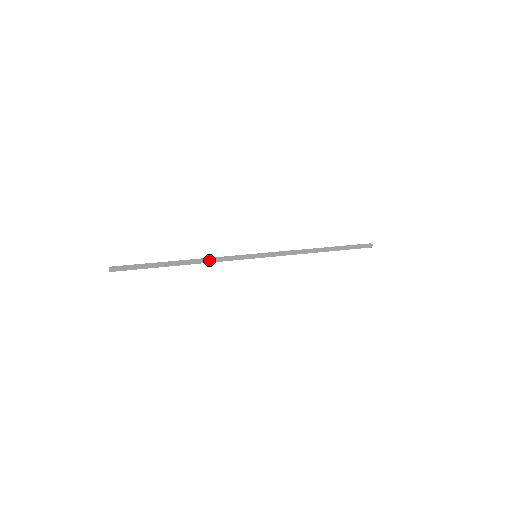
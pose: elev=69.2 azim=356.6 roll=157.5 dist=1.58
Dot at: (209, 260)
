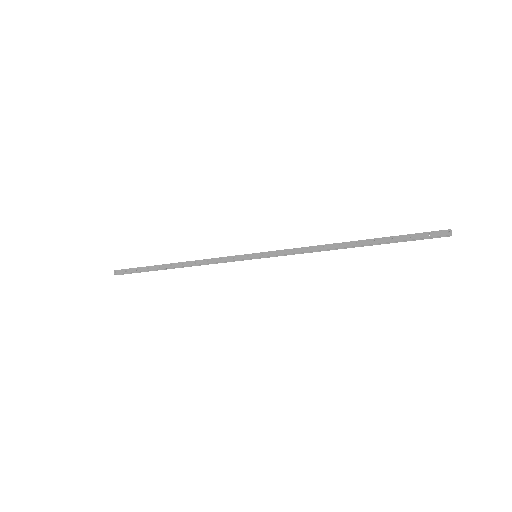
Dot at: (201, 261)
